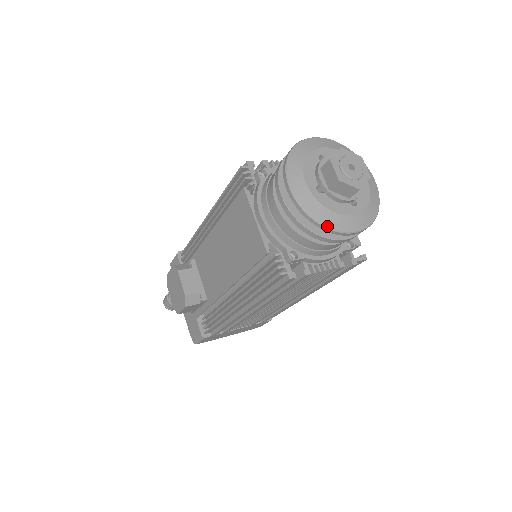
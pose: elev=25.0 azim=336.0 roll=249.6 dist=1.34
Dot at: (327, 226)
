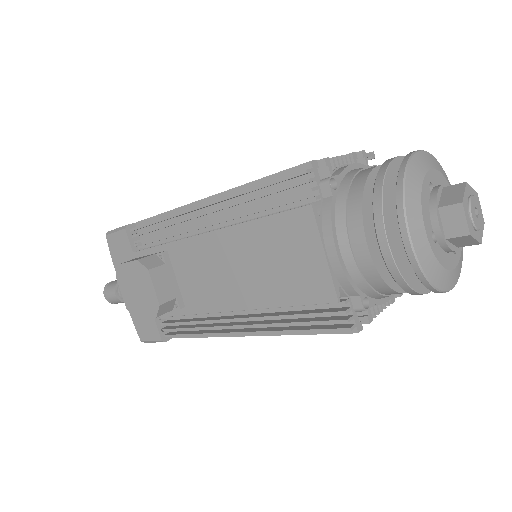
Dot at: (438, 288)
